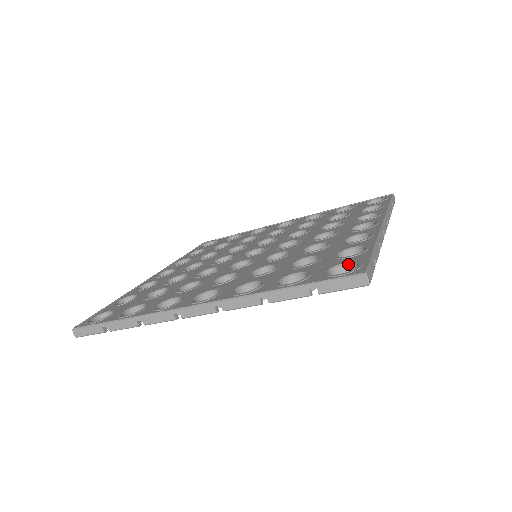
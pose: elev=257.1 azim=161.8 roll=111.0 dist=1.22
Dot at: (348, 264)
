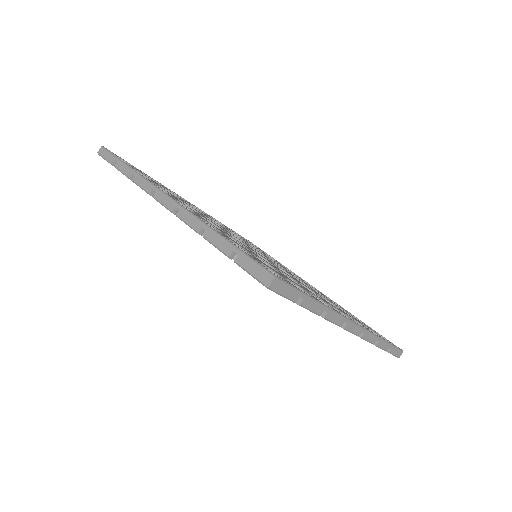
Dot at: occluded
